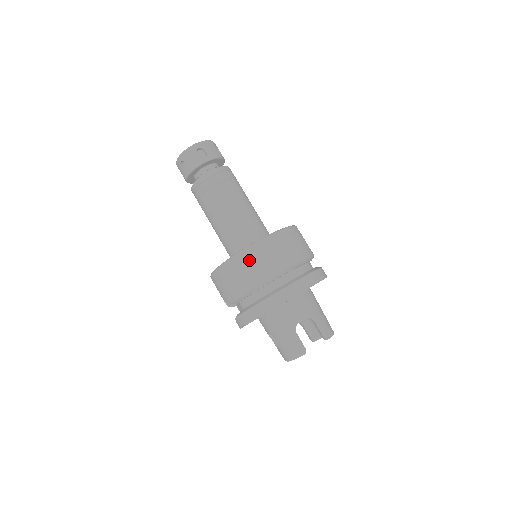
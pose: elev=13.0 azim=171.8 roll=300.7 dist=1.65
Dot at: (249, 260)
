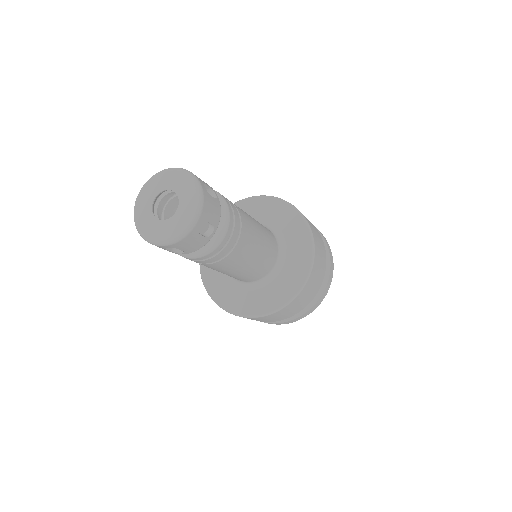
Dot at: (292, 307)
